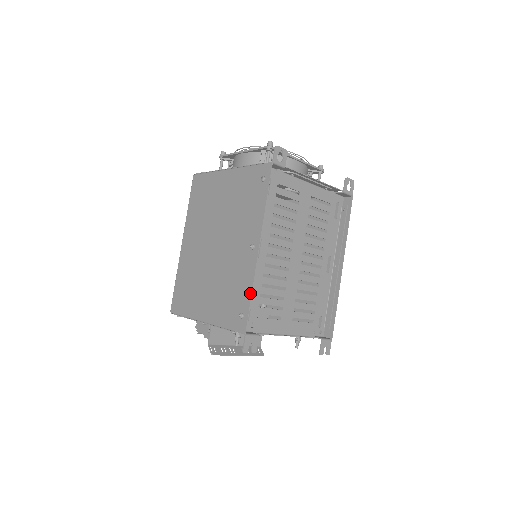
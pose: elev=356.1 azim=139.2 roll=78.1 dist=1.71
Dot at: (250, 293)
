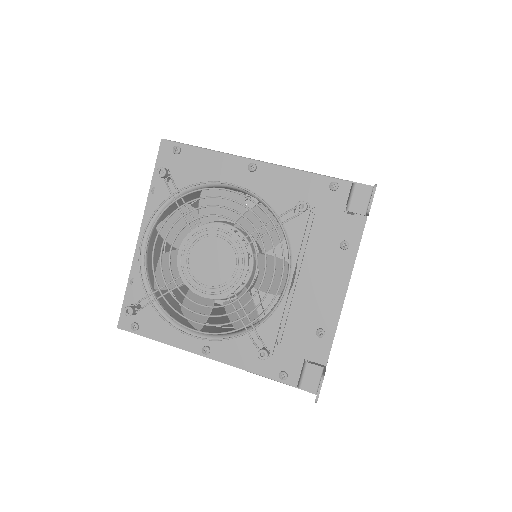
Dot at: occluded
